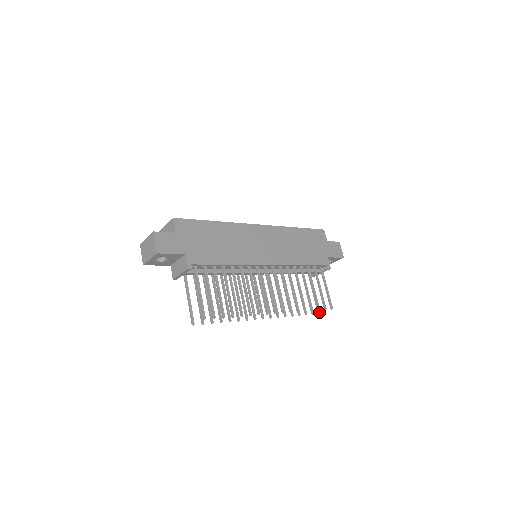
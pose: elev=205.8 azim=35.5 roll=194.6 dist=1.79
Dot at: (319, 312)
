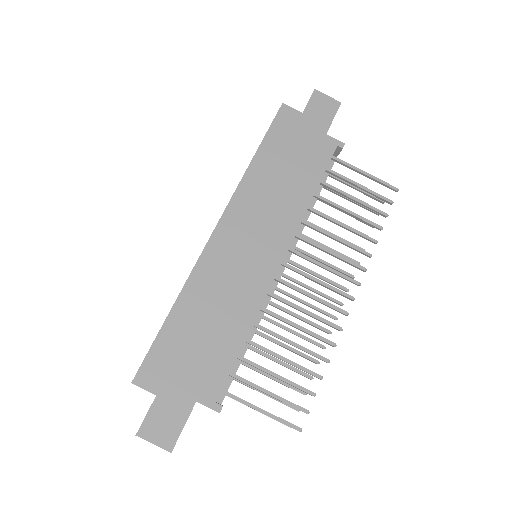
Dot at: (382, 201)
